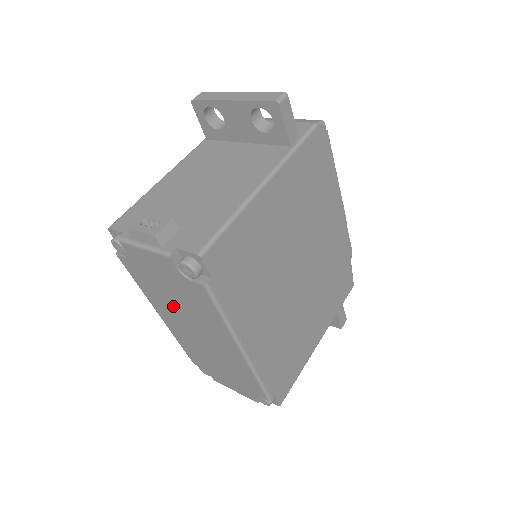
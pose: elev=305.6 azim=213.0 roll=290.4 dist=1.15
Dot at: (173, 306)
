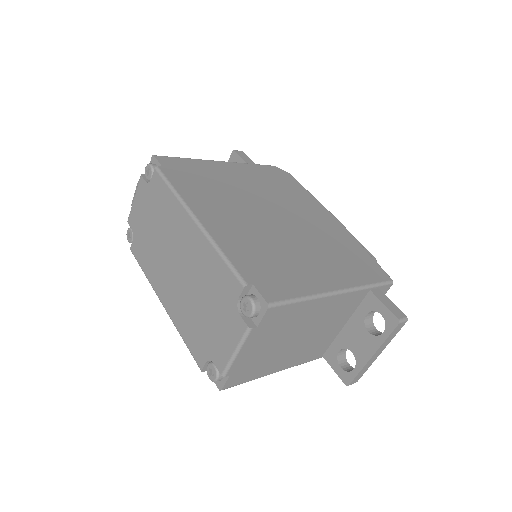
Dot at: (159, 252)
